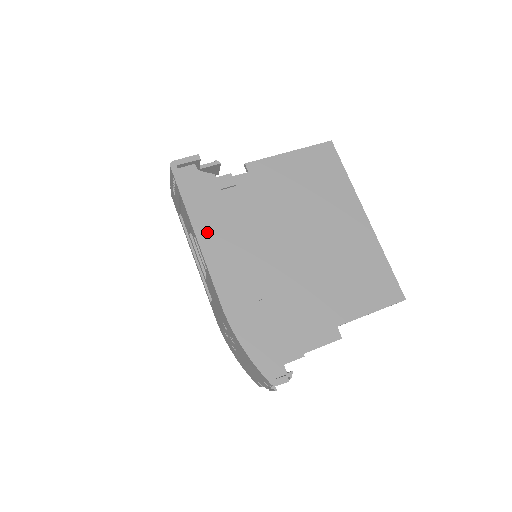
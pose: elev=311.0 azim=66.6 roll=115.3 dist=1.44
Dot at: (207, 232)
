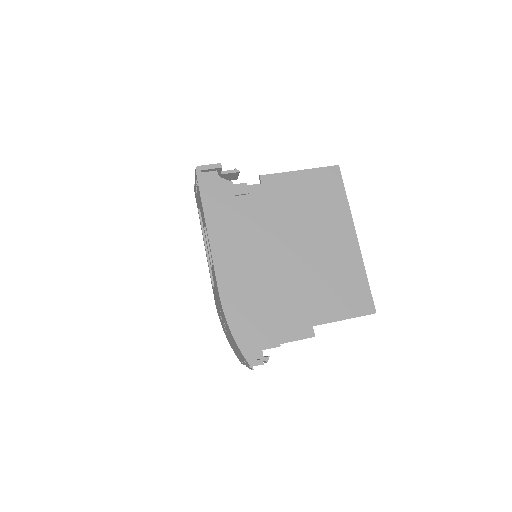
Dot at: (218, 231)
